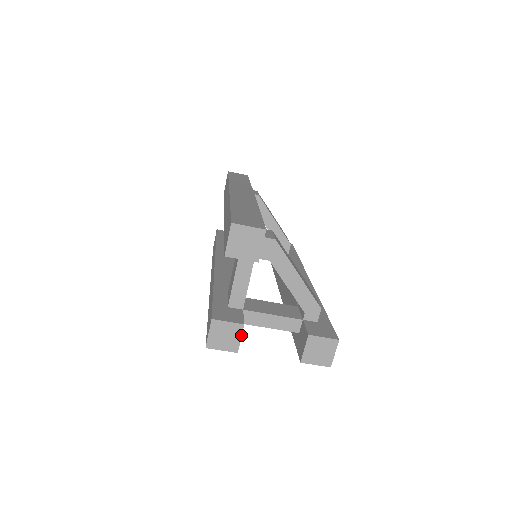
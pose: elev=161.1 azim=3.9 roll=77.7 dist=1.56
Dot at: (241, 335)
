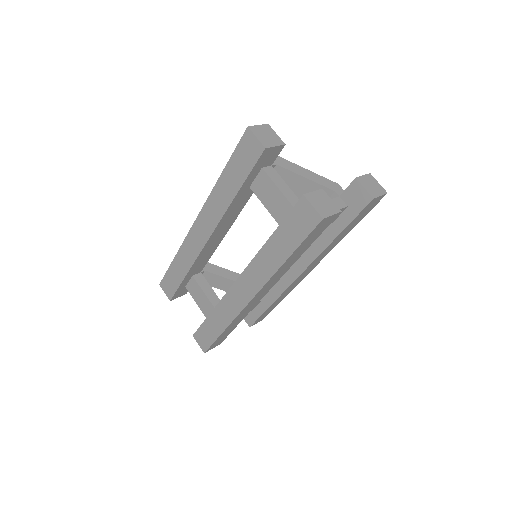
Dot at: (329, 197)
